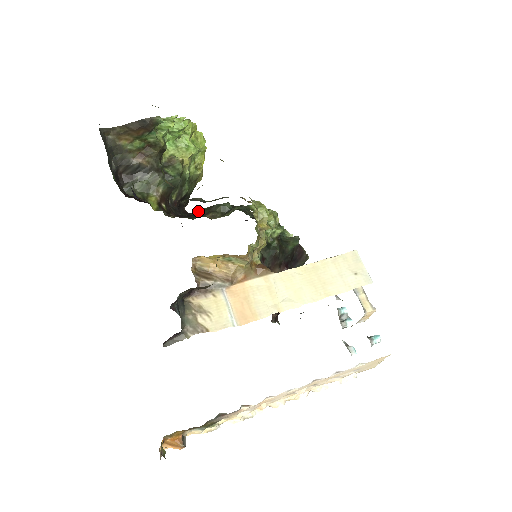
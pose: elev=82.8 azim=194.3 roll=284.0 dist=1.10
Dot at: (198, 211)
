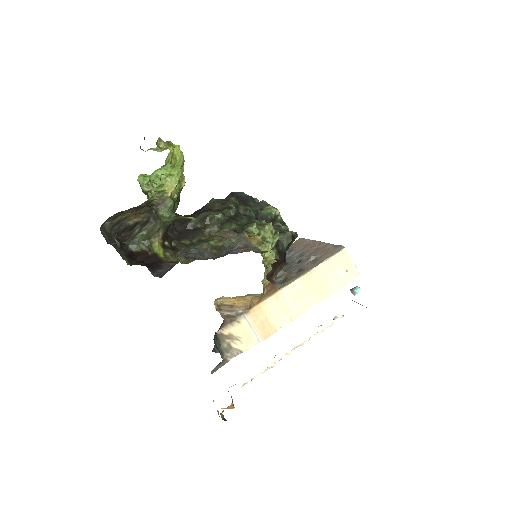
Dot at: (193, 224)
